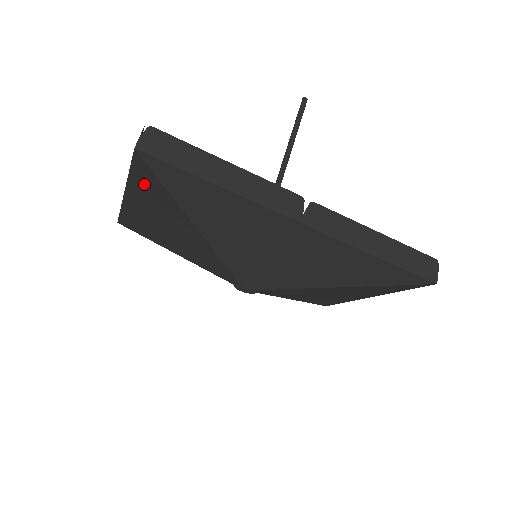
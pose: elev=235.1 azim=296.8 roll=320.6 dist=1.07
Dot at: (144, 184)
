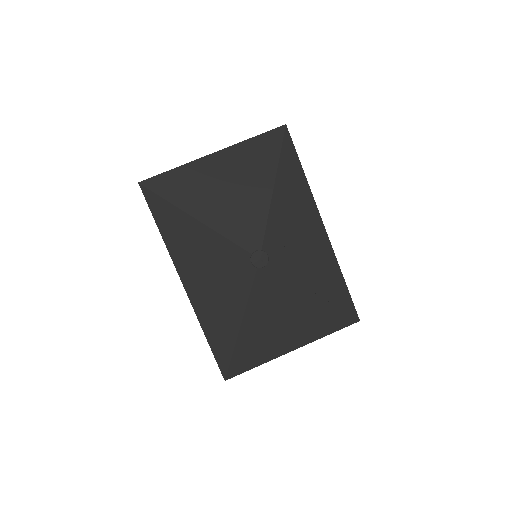
Dot at: (258, 148)
